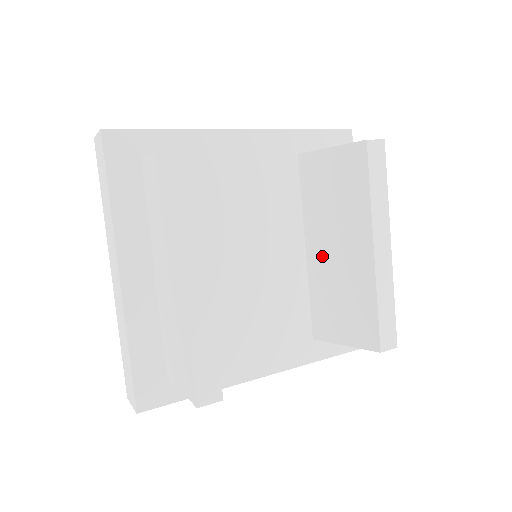
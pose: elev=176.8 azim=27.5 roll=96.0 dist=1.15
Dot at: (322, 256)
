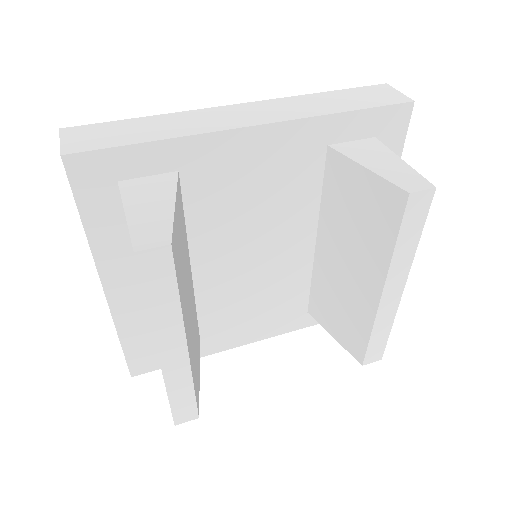
Dot at: (330, 261)
